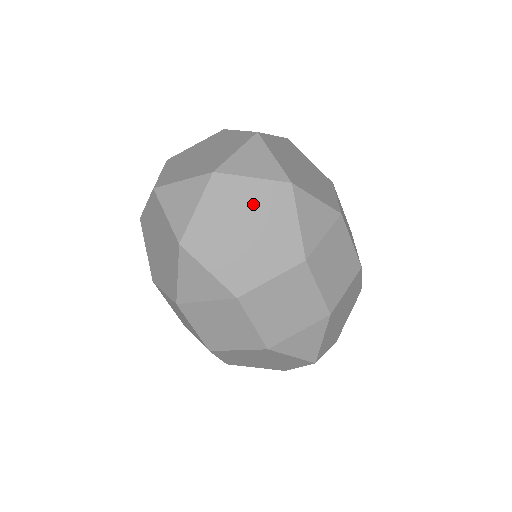
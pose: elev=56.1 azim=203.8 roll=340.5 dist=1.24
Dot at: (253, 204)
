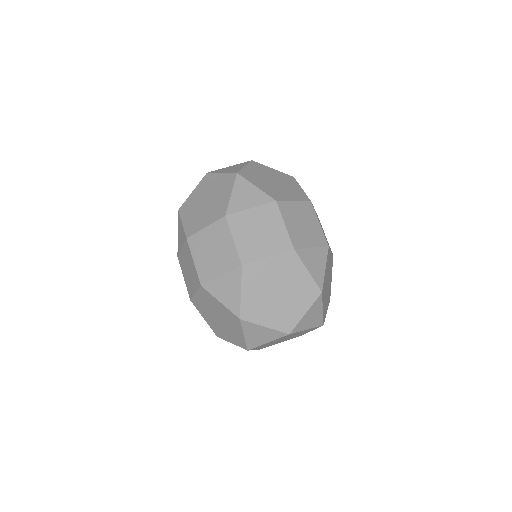
Dot at: (216, 186)
